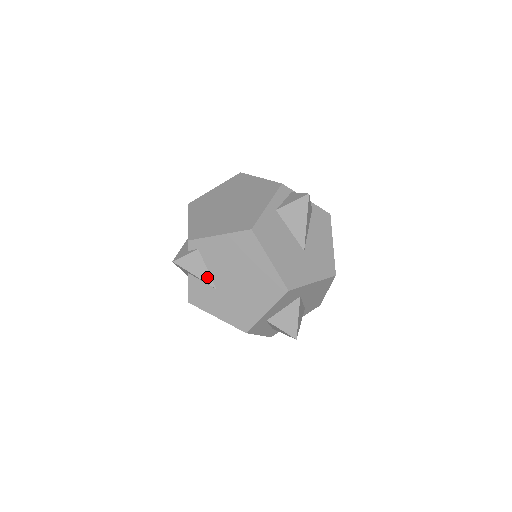
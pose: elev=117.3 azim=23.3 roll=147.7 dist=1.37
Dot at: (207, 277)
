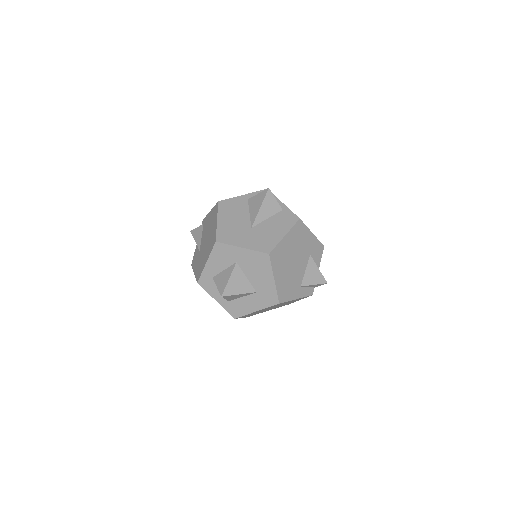
Dot at: (199, 242)
